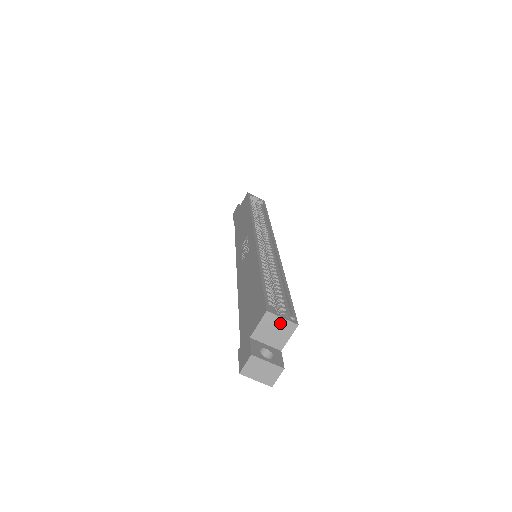
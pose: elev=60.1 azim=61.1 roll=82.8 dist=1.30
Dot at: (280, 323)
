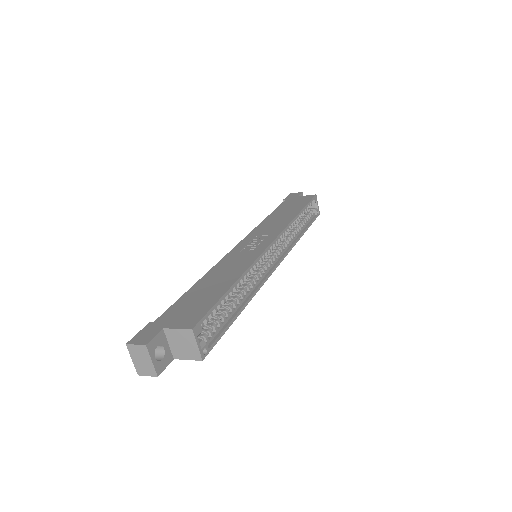
Dot at: (192, 345)
